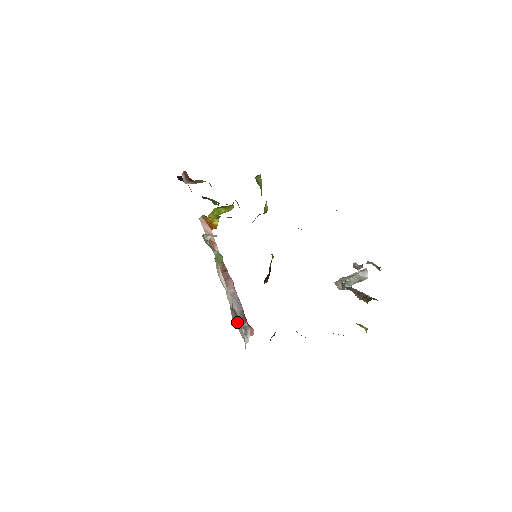
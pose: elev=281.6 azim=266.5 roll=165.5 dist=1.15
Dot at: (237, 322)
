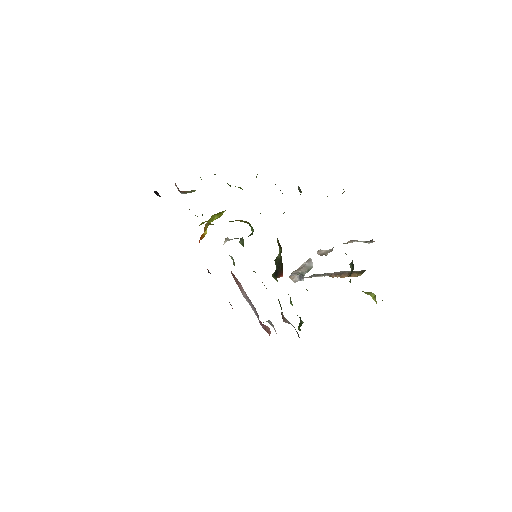
Dot at: occluded
